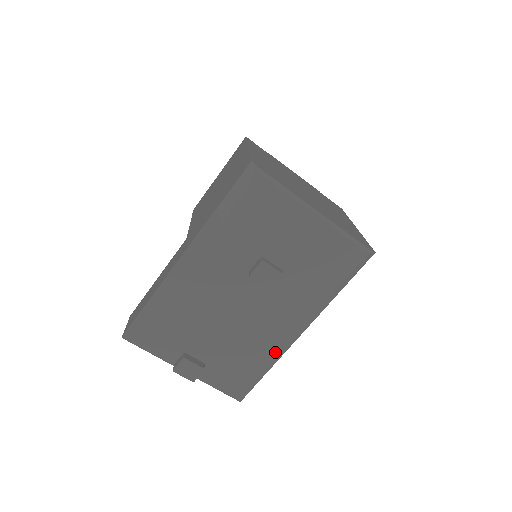
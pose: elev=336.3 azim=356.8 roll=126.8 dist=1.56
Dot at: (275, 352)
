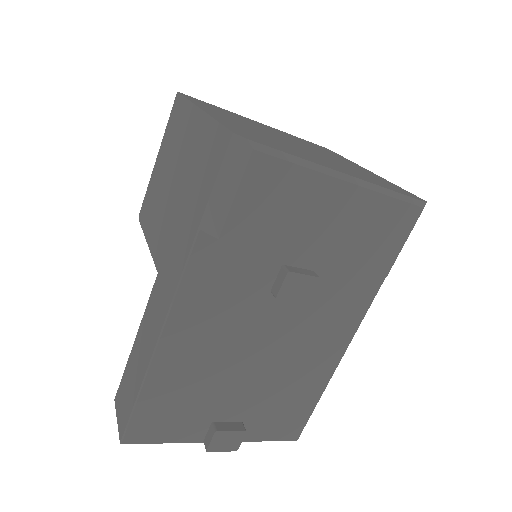
Dot at: (326, 370)
